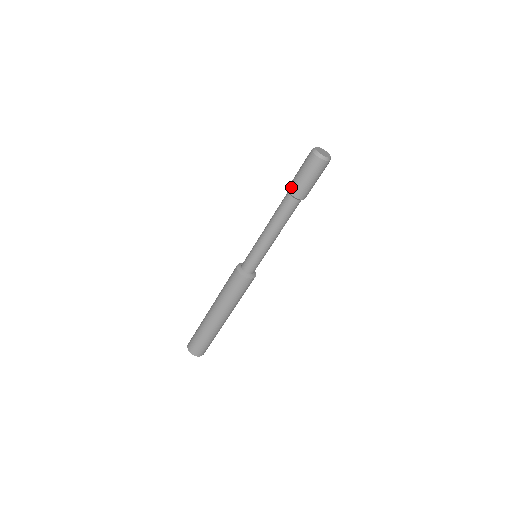
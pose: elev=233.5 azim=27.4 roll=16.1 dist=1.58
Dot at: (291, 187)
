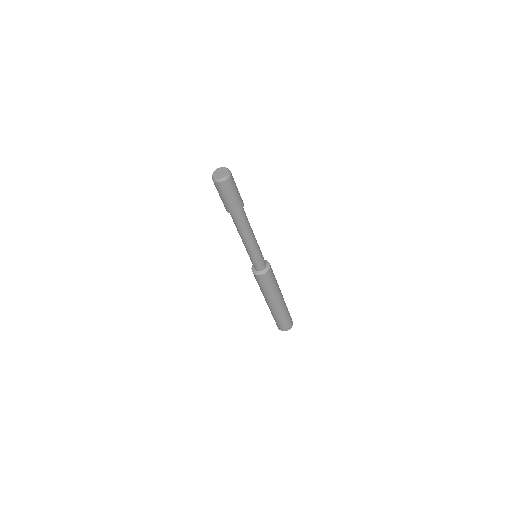
Dot at: (224, 206)
